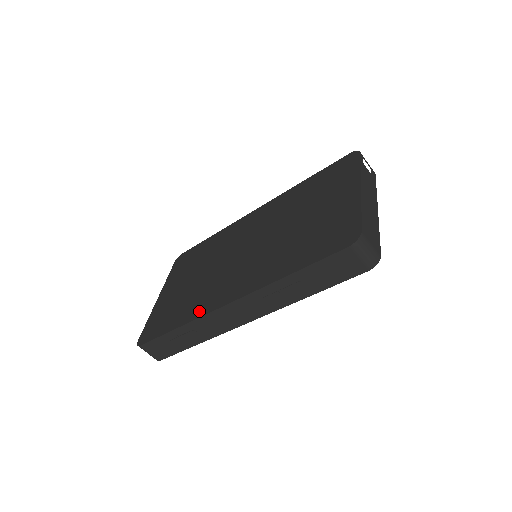
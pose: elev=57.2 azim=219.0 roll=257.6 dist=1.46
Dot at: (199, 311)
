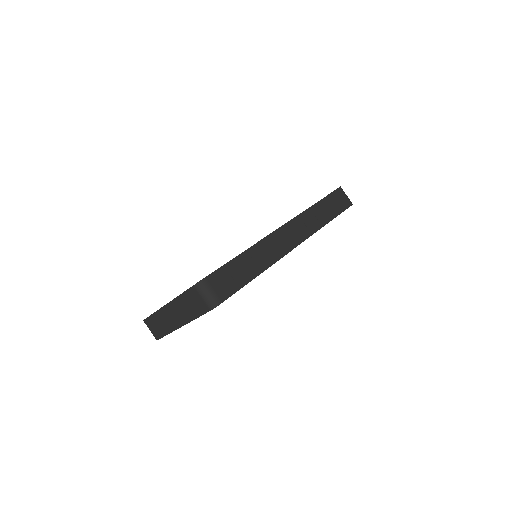
Dot at: occluded
